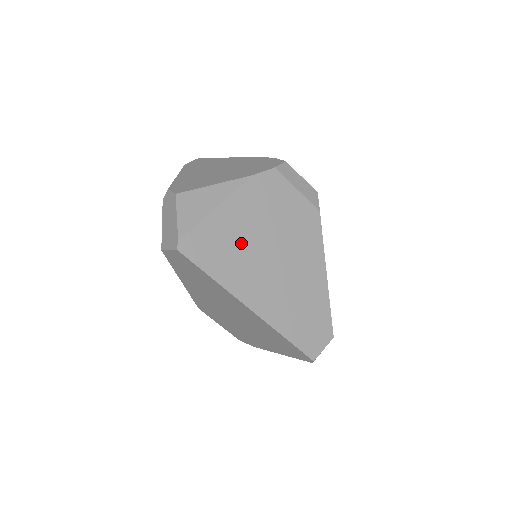
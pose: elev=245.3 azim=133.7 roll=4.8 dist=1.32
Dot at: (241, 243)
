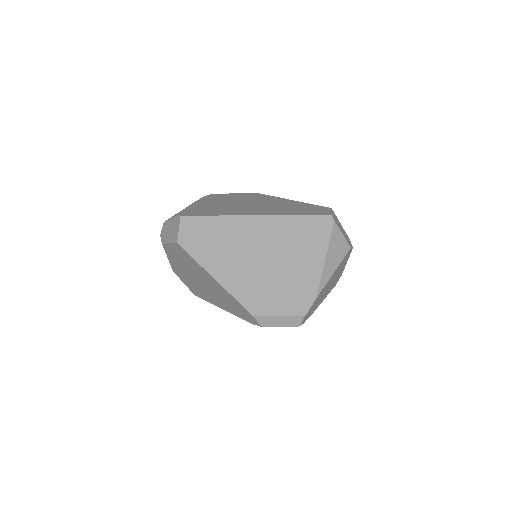
Dot at: (221, 207)
